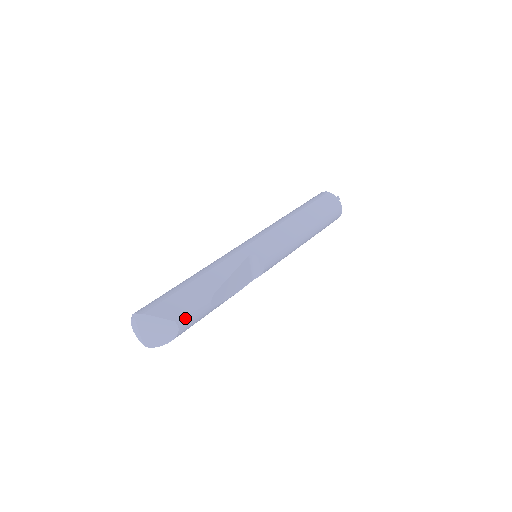
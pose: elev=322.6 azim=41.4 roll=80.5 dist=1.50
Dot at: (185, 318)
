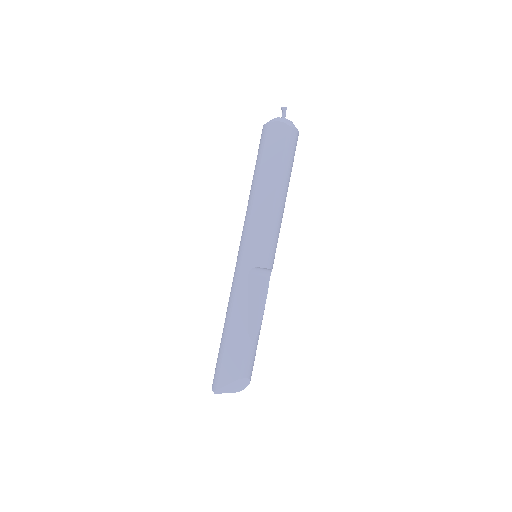
Dot at: (244, 369)
